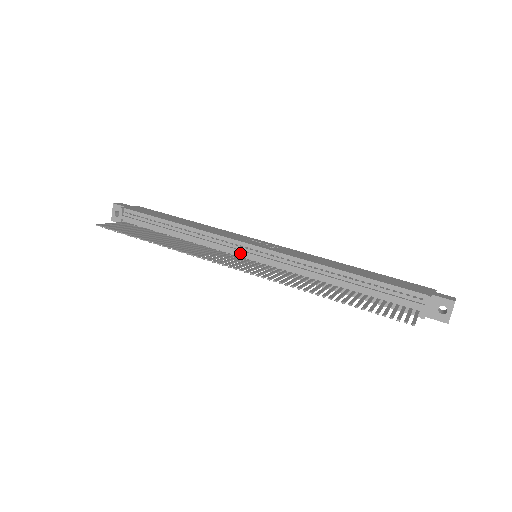
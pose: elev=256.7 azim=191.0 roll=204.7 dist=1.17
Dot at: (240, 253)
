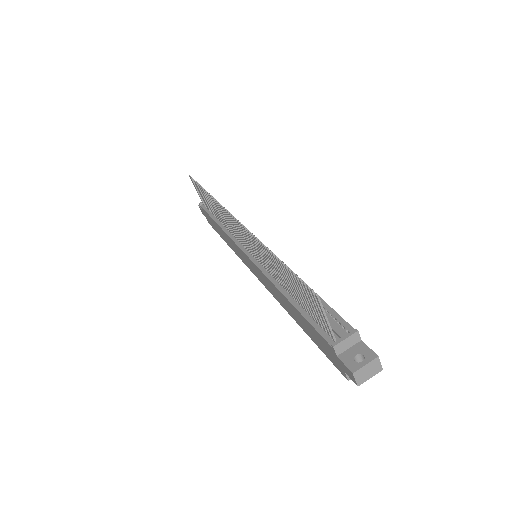
Dot at: occluded
